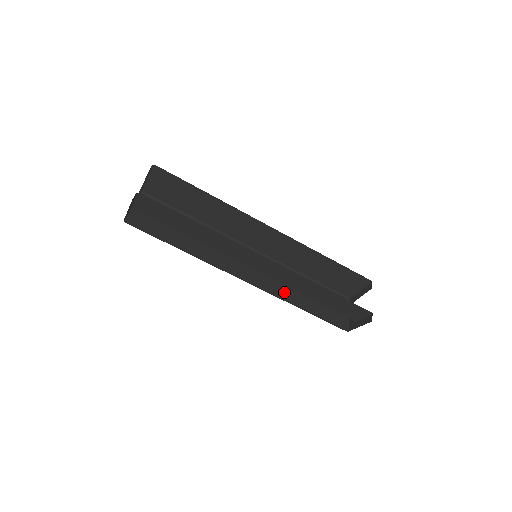
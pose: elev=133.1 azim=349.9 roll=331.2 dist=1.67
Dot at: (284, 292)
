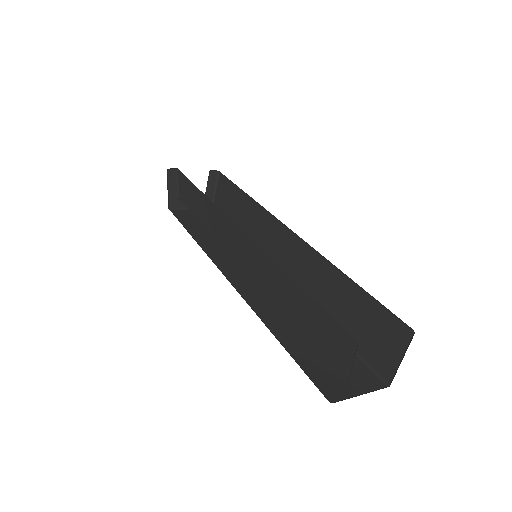
Dot at: (270, 313)
